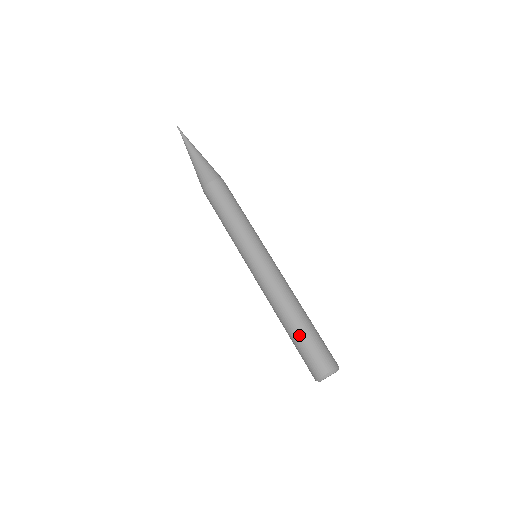
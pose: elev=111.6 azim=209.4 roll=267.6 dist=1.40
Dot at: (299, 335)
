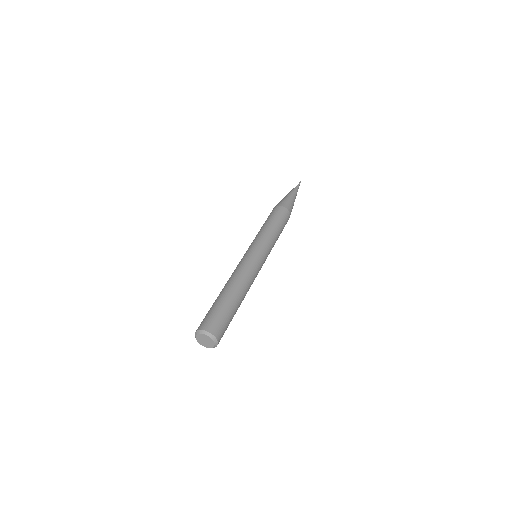
Dot at: (215, 301)
